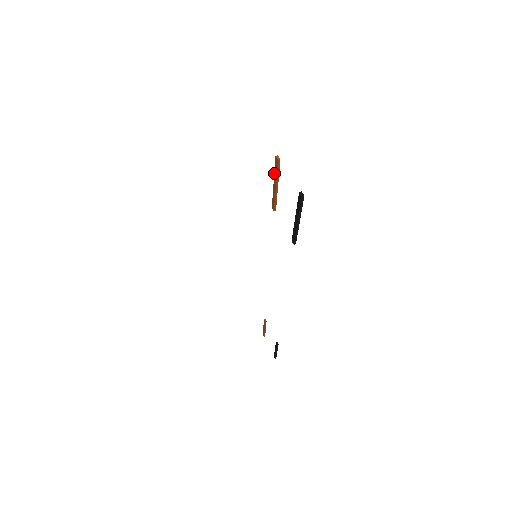
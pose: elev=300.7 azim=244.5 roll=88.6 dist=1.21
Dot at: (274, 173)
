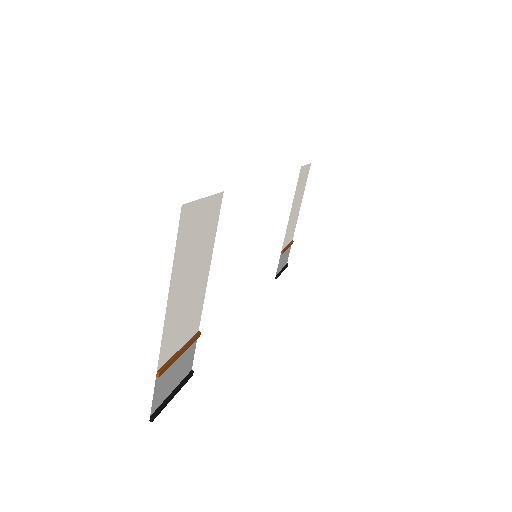
Dot at: (170, 358)
